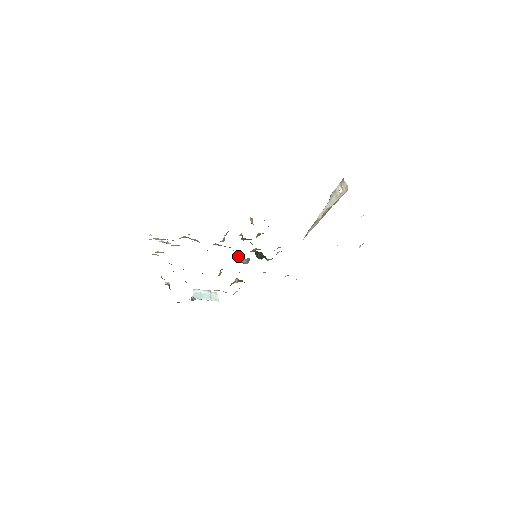
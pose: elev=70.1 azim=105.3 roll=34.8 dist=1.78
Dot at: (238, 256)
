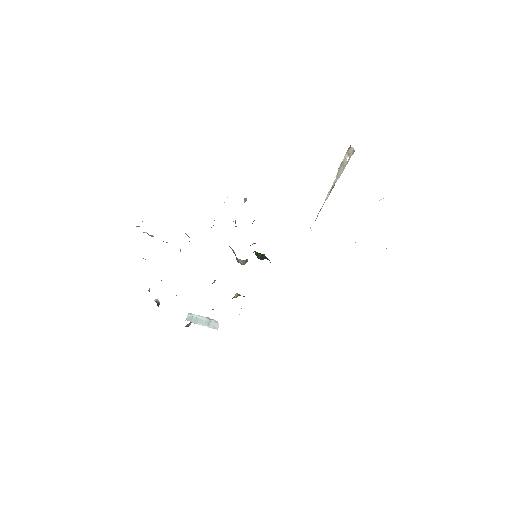
Dot at: occluded
